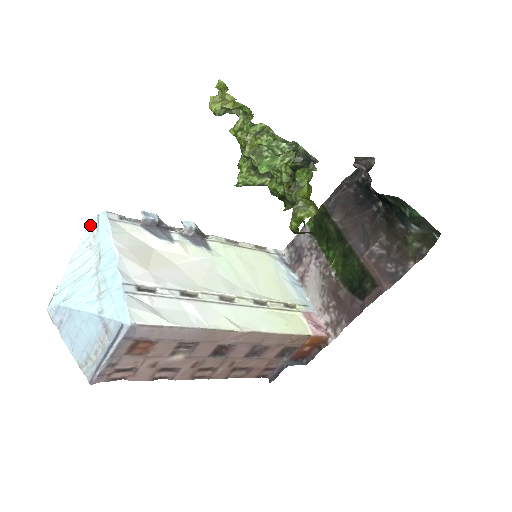
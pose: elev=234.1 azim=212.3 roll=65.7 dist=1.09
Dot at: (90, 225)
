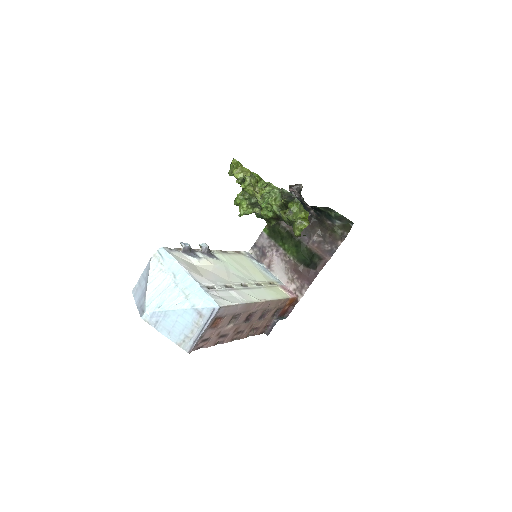
Dot at: (154, 258)
